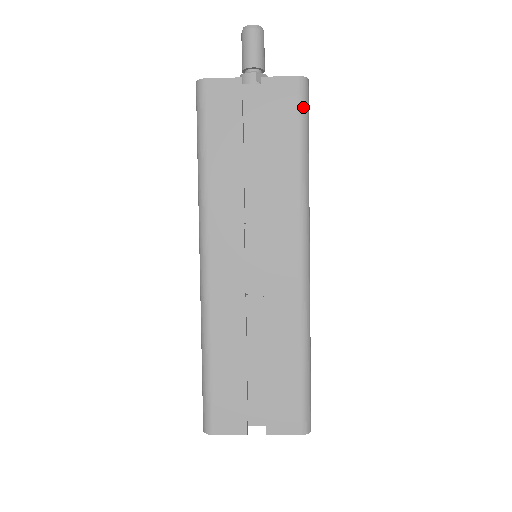
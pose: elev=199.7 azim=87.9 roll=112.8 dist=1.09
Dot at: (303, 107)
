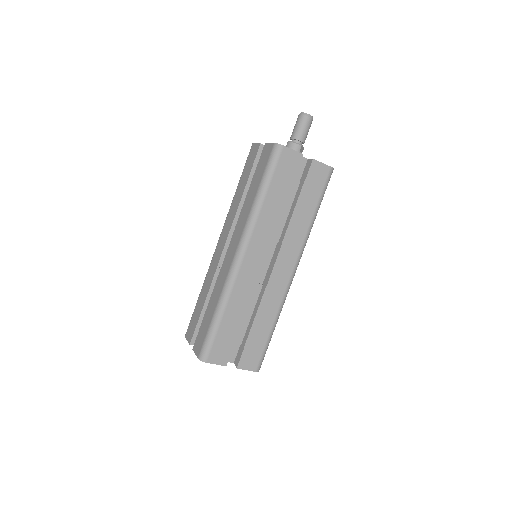
Dot at: (327, 185)
